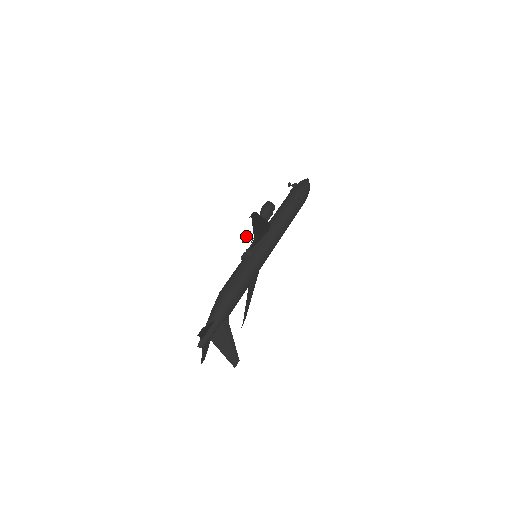
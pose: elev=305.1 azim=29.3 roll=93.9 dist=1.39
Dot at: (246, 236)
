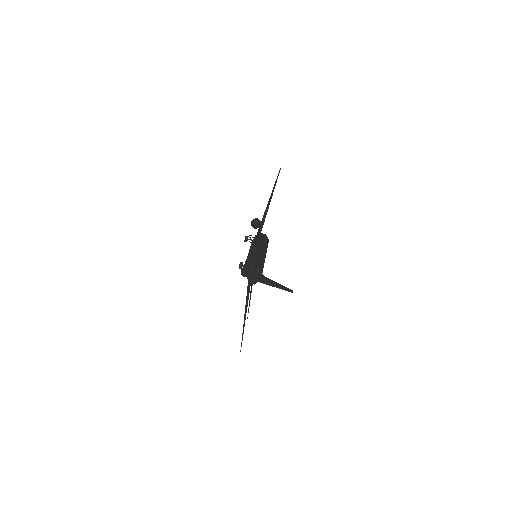
Dot at: (247, 237)
